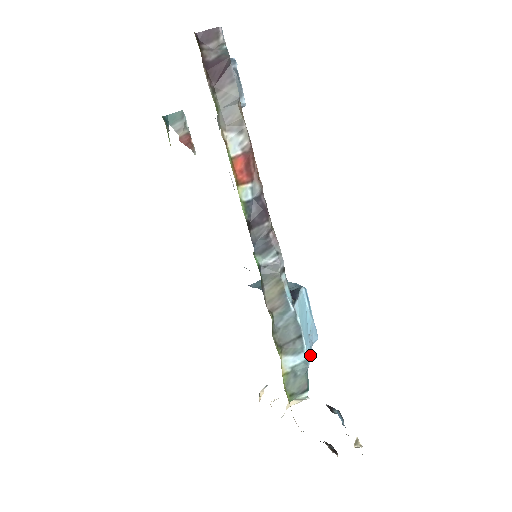
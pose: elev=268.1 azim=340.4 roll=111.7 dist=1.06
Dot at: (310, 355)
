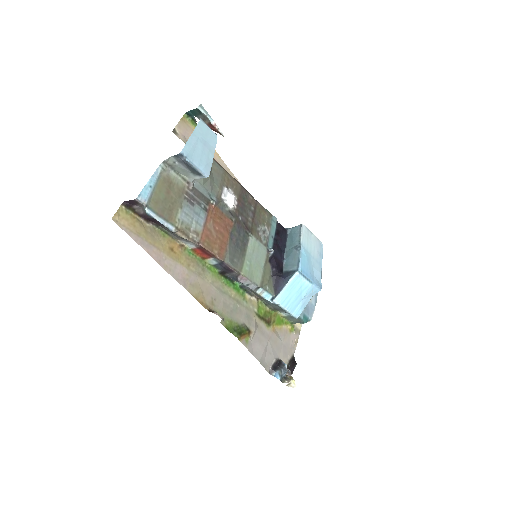
Dot at: (299, 312)
